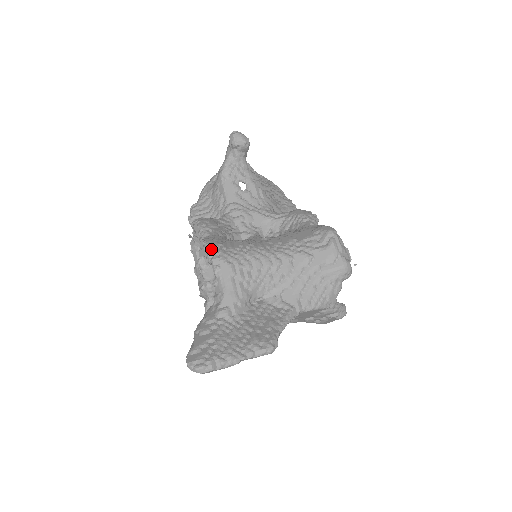
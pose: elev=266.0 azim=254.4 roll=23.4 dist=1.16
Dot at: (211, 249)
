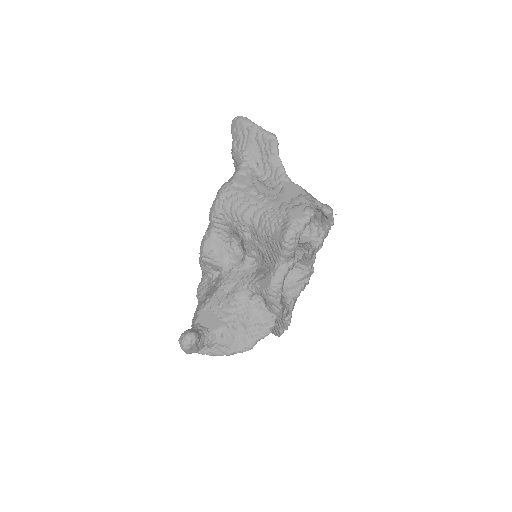
Dot at: occluded
